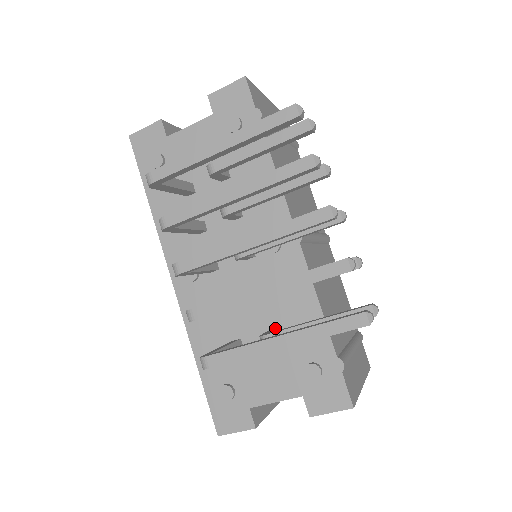
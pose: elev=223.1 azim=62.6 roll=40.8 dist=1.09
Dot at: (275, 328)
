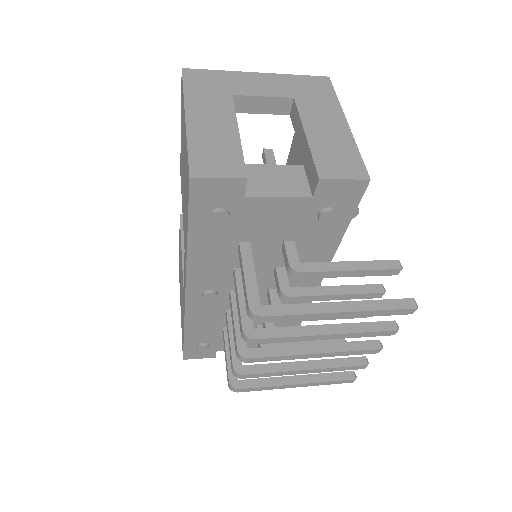
Dot at: occluded
